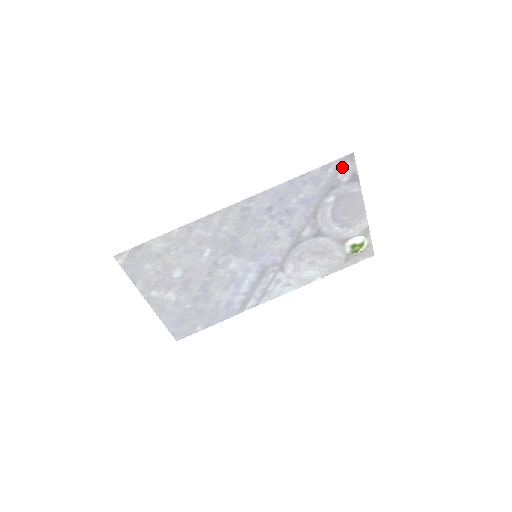
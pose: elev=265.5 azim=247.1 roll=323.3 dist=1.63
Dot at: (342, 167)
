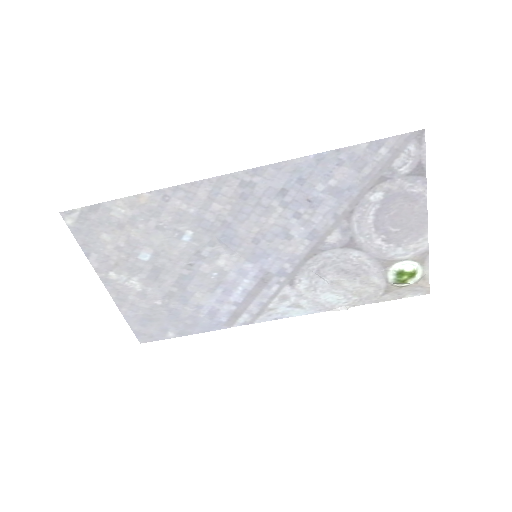
Dot at: (402, 149)
